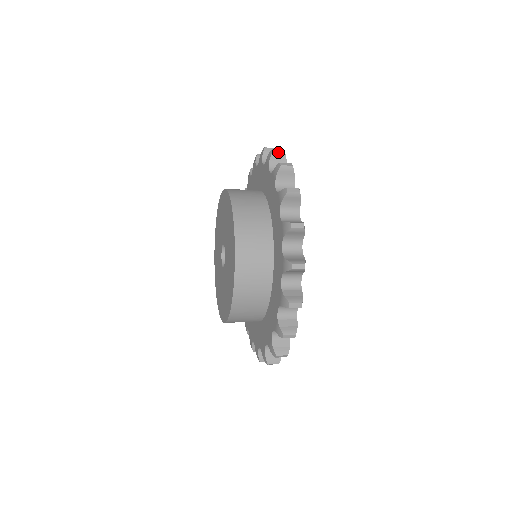
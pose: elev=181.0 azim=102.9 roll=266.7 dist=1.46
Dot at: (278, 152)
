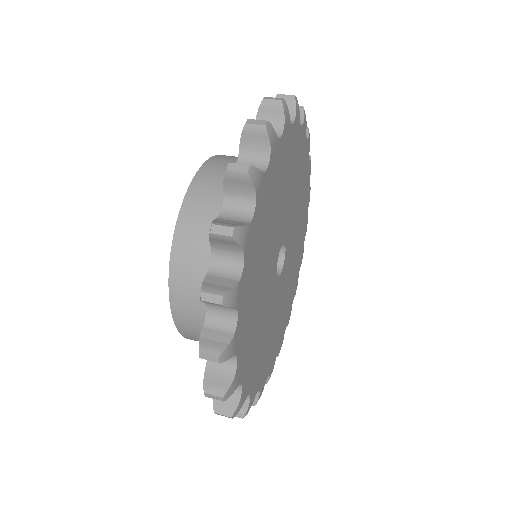
Dot at: (236, 173)
